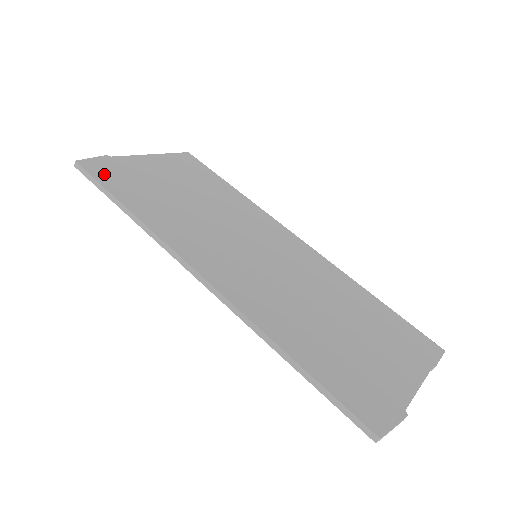
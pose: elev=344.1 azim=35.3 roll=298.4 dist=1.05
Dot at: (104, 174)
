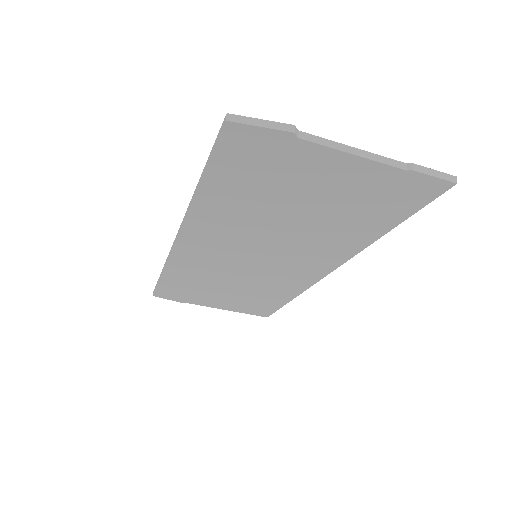
Dot at: occluded
